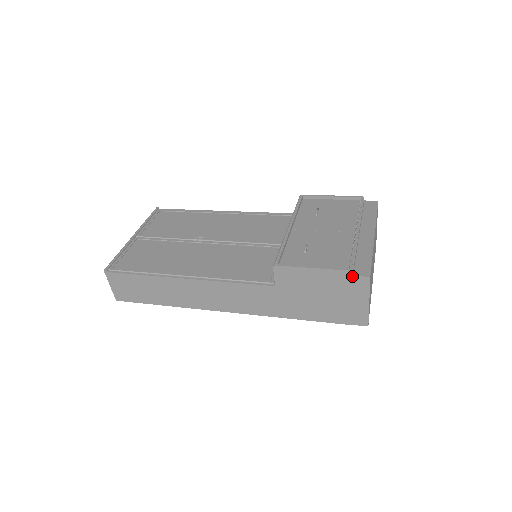
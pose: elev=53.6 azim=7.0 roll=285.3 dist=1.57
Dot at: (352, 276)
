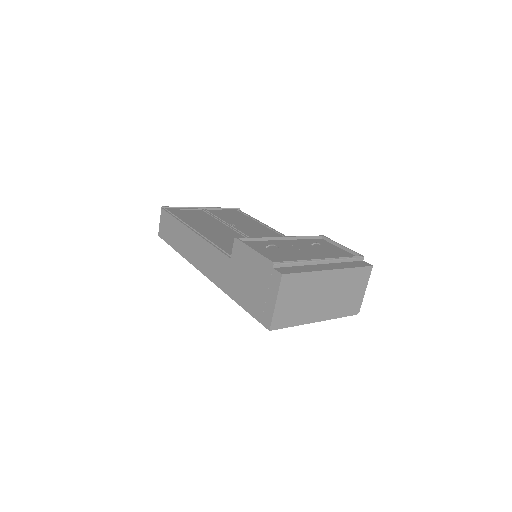
Dot at: (272, 268)
